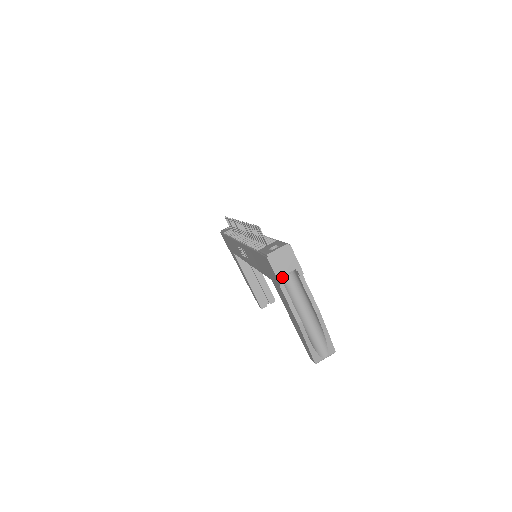
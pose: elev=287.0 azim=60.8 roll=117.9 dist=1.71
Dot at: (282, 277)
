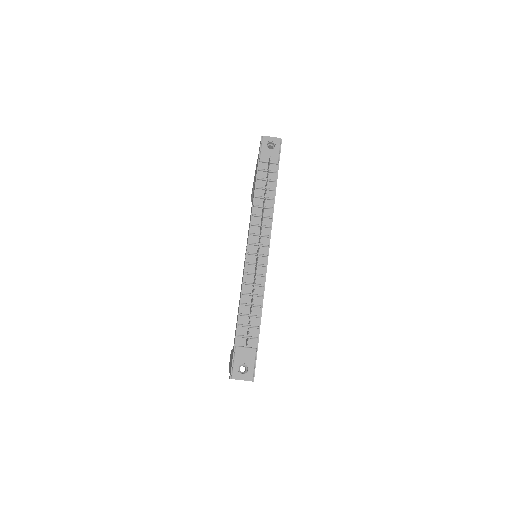
Dot at: occluded
